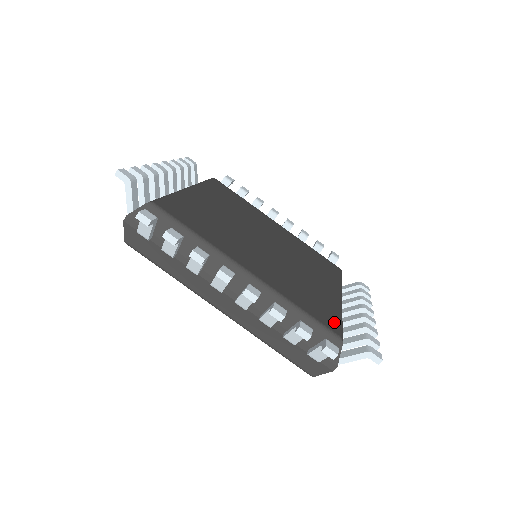
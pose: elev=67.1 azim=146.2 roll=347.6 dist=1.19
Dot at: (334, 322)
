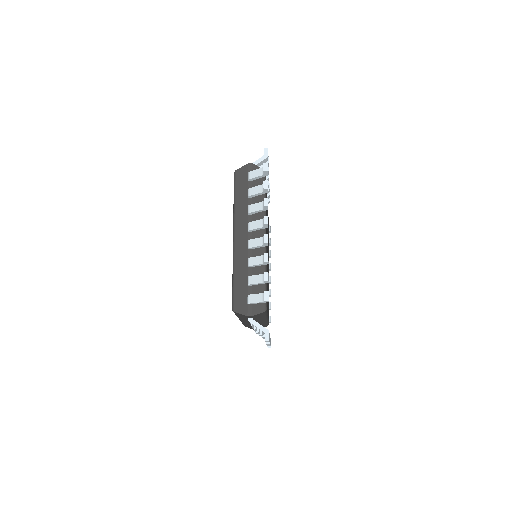
Dot at: occluded
